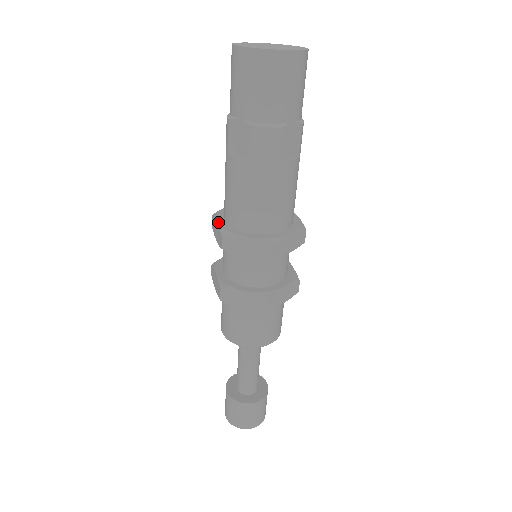
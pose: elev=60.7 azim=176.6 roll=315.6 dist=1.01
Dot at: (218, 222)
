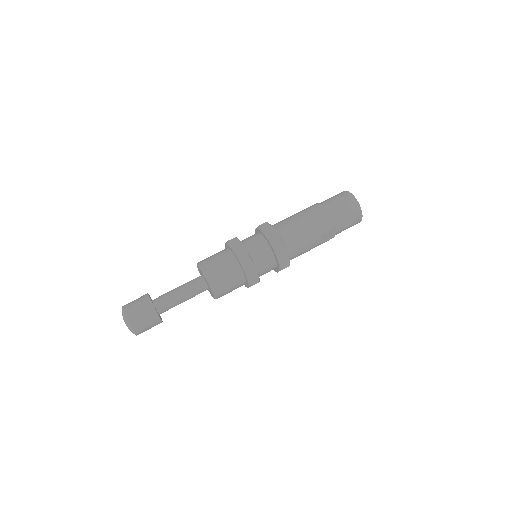
Dot at: occluded
